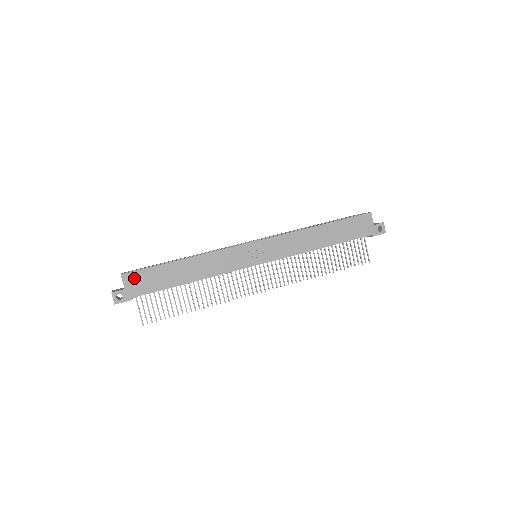
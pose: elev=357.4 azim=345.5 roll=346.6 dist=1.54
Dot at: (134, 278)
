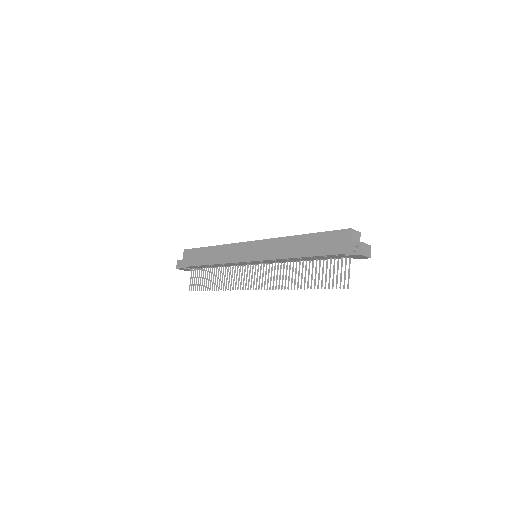
Dot at: (188, 253)
